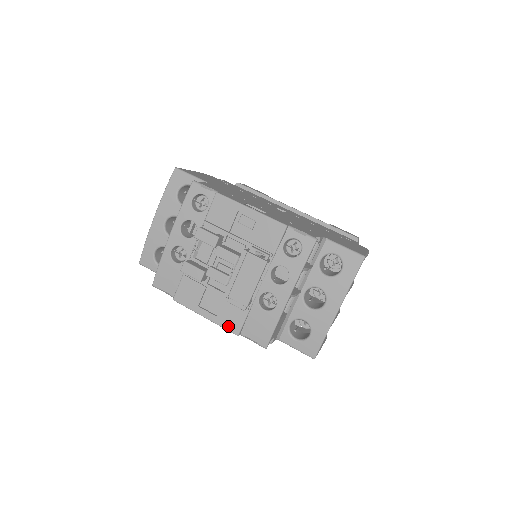
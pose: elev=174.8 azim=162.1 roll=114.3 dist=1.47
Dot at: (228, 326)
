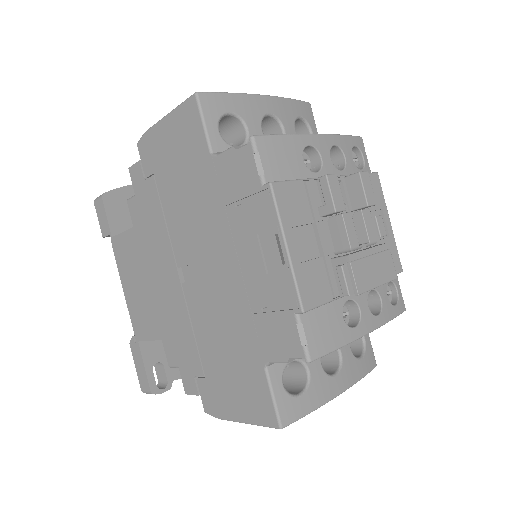
Dot at: (303, 289)
